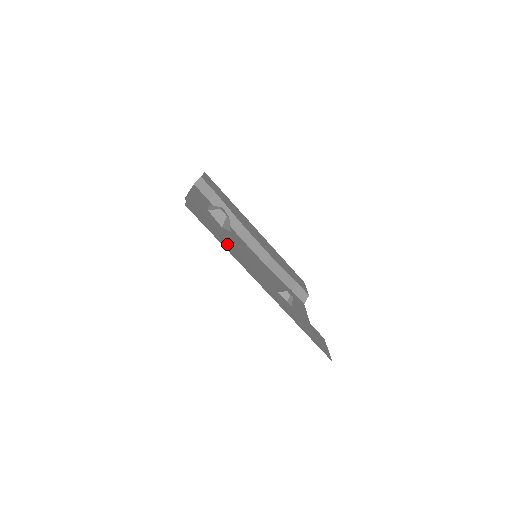
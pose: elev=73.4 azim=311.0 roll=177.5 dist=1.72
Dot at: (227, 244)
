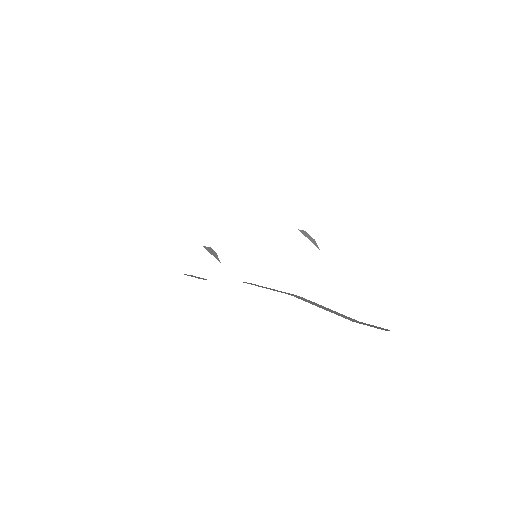
Dot at: occluded
